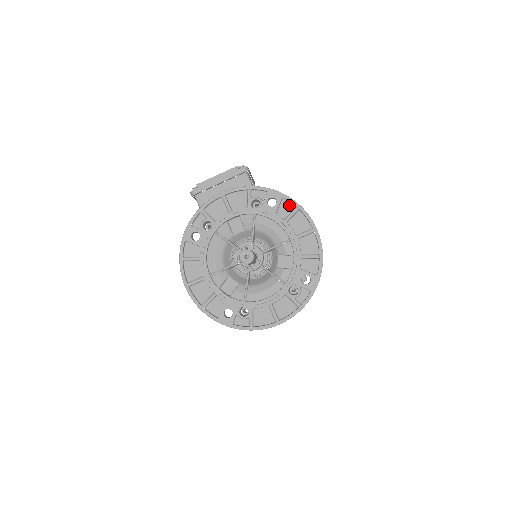
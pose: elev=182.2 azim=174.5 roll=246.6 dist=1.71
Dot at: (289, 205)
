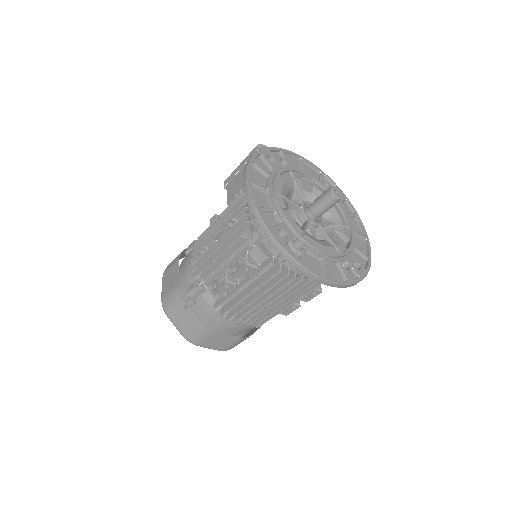
Dot at: (348, 209)
